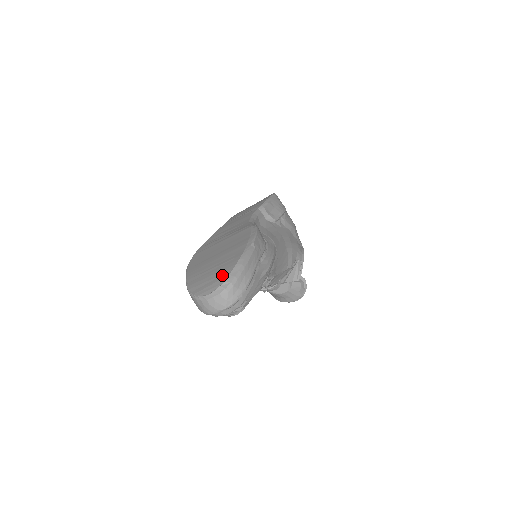
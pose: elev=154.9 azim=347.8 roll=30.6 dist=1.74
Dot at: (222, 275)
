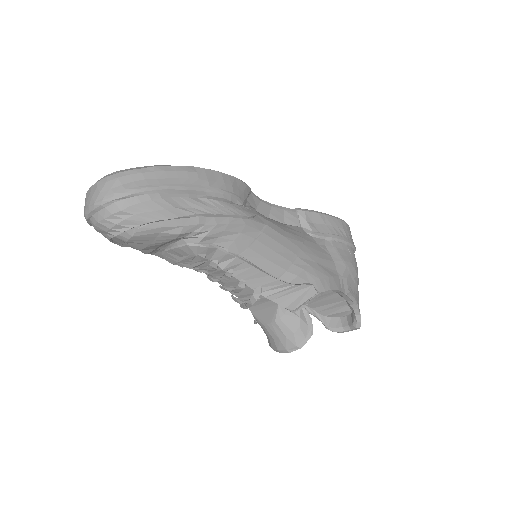
Dot at: occluded
